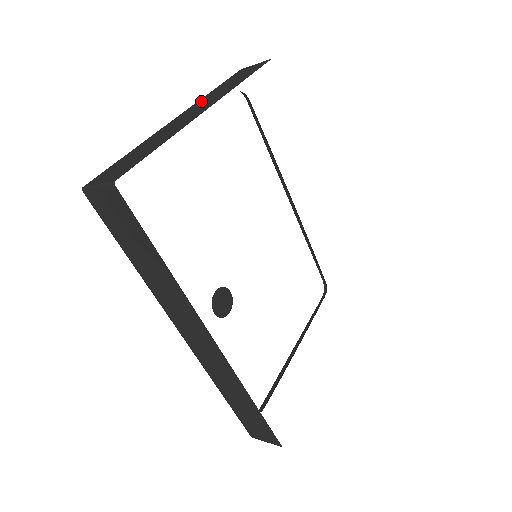
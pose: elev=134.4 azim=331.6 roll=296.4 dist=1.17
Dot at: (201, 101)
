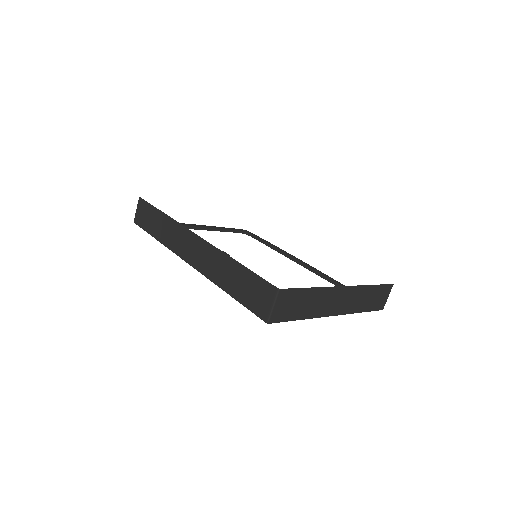
Dot at: occluded
